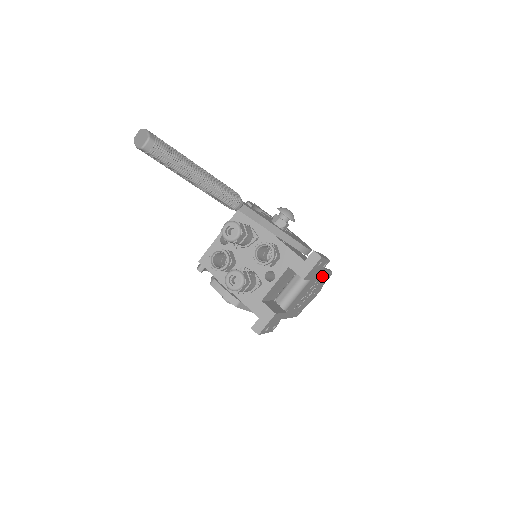
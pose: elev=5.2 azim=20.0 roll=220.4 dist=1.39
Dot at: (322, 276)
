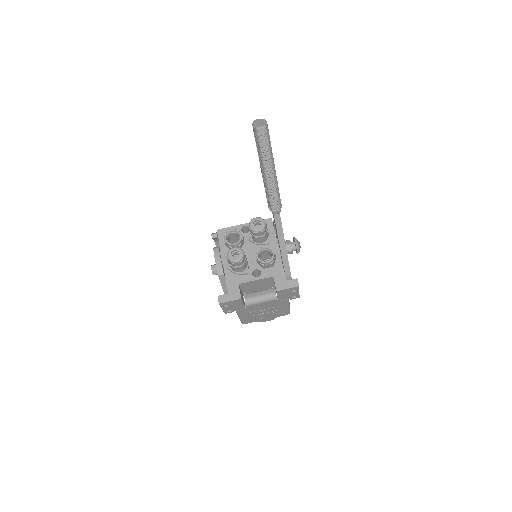
Dot at: (284, 307)
